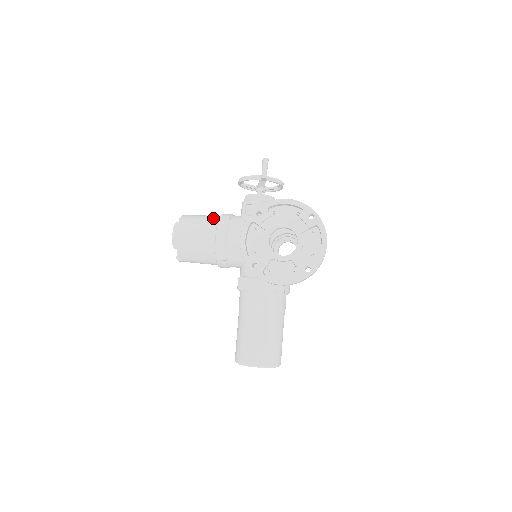
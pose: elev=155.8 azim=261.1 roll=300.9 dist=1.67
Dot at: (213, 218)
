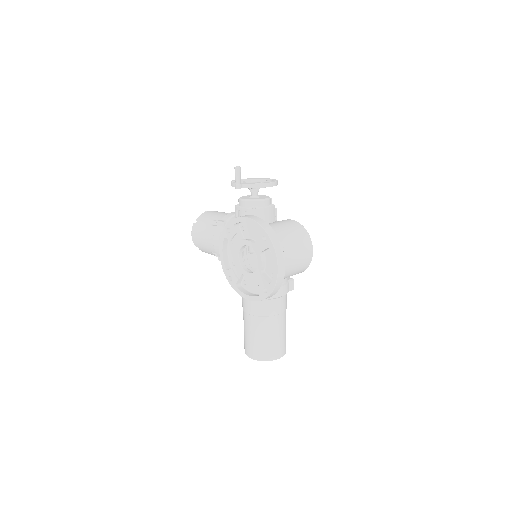
Dot at: (216, 221)
